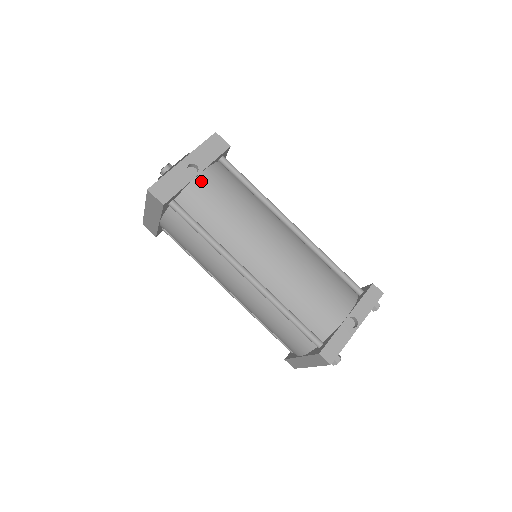
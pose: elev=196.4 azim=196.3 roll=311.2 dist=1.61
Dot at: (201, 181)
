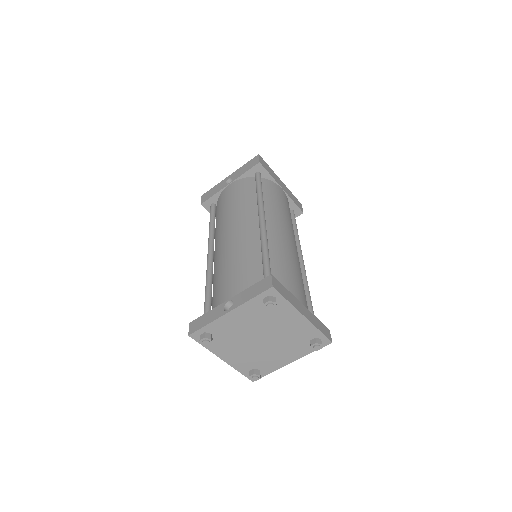
Dot at: (228, 188)
